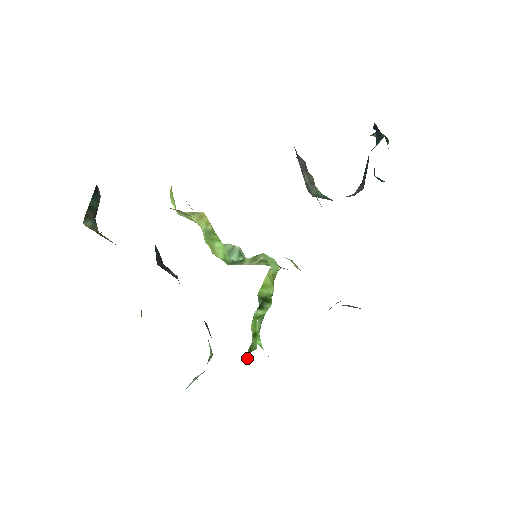
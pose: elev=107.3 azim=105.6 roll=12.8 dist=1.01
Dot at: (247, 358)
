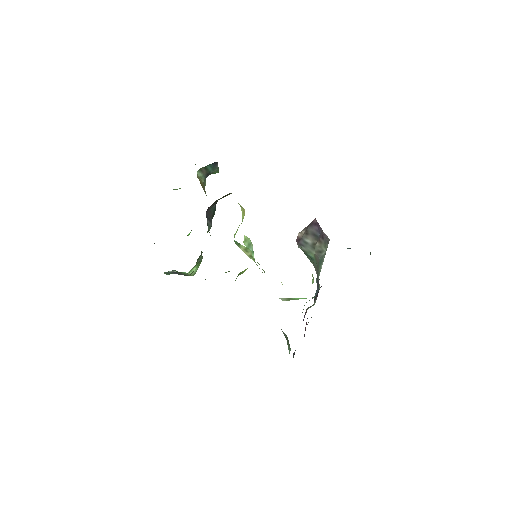
Dot at: occluded
